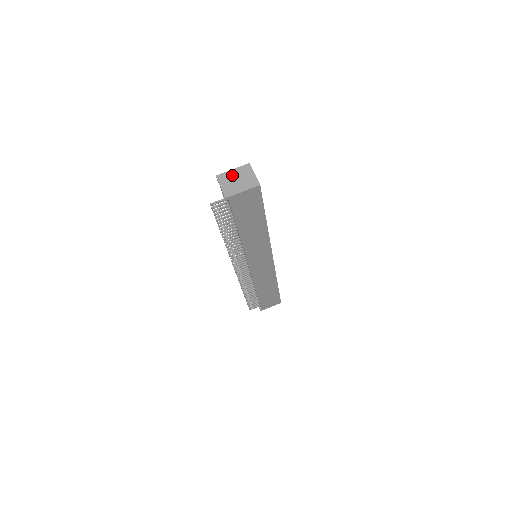
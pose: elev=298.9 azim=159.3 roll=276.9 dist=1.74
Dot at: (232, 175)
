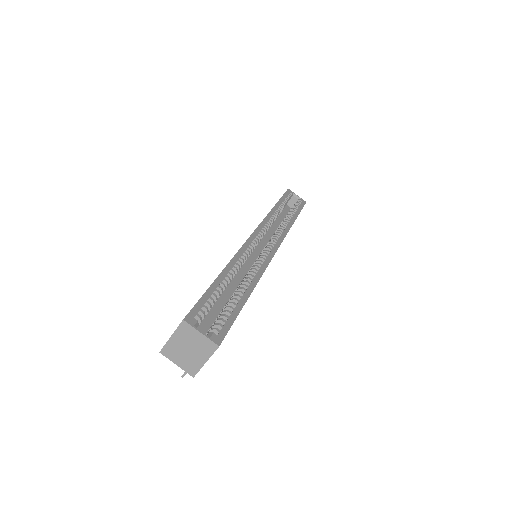
Dot at: (176, 345)
